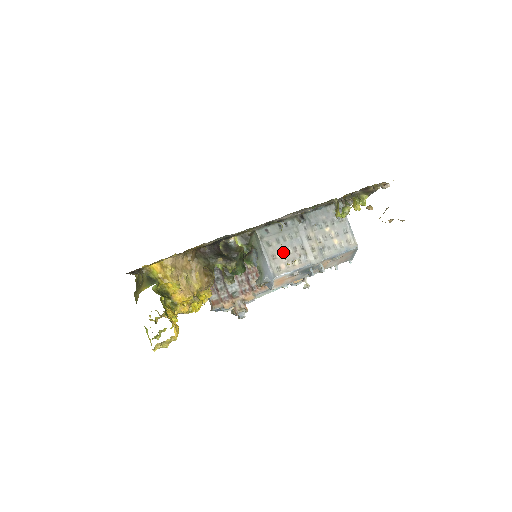
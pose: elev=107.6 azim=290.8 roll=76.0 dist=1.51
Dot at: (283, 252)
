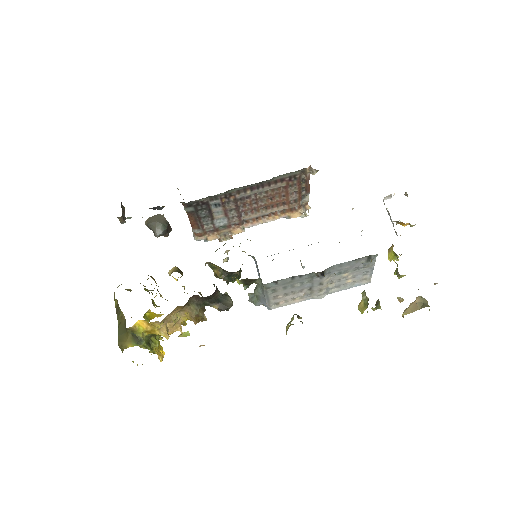
Dot at: (287, 294)
